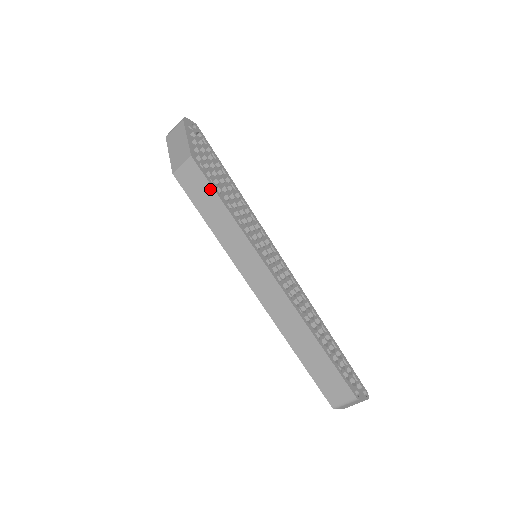
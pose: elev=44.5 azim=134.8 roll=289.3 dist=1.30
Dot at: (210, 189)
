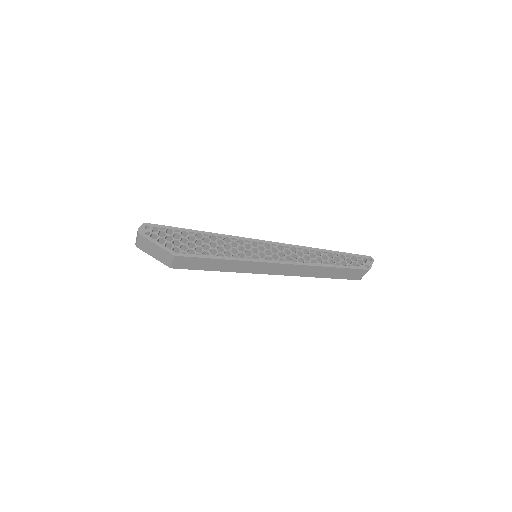
Dot at: (203, 259)
